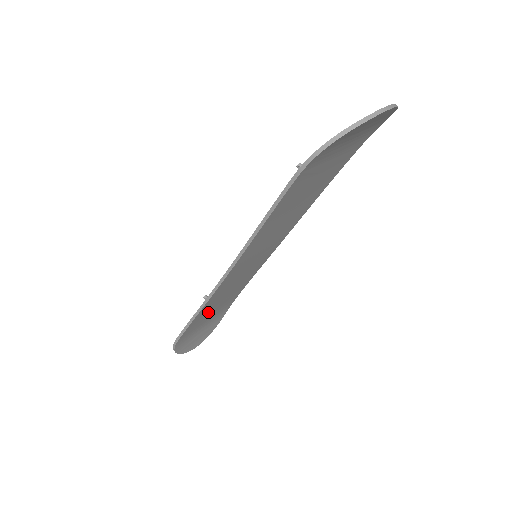
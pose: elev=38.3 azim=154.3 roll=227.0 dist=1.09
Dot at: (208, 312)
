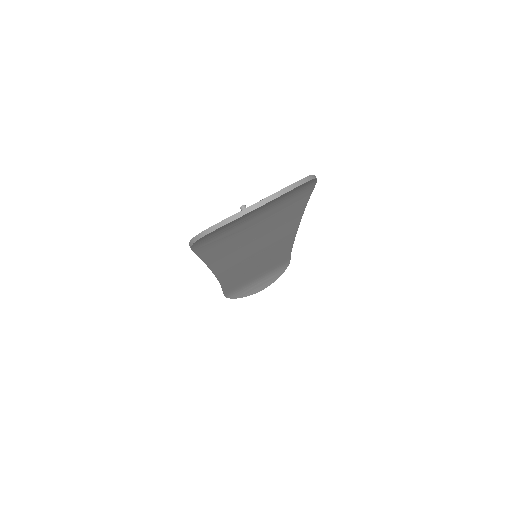
Dot at: (245, 279)
